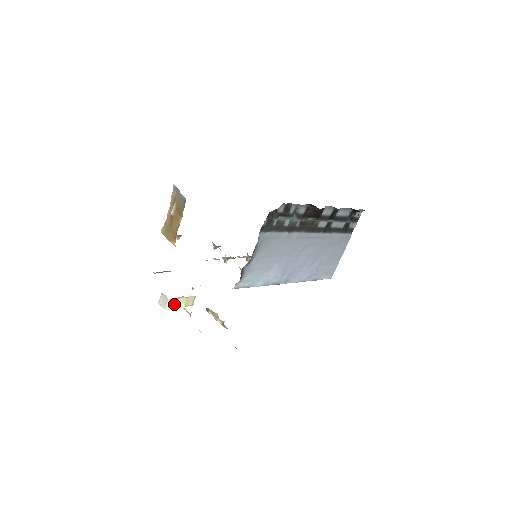
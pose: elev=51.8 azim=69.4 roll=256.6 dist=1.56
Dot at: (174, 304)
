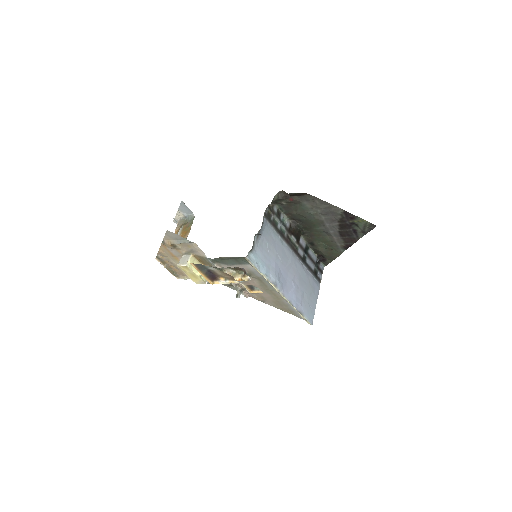
Dot at: occluded
